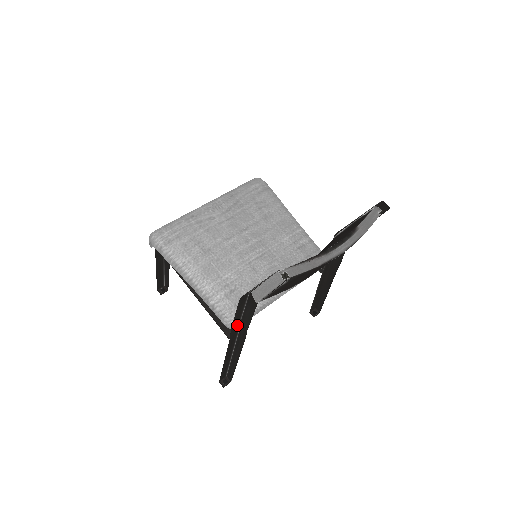
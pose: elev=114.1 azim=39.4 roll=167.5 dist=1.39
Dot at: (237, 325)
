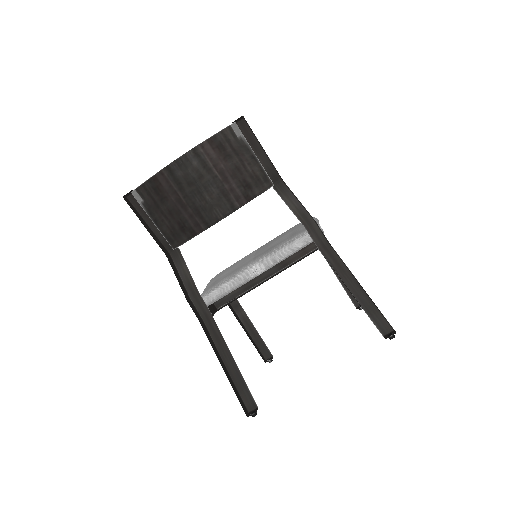
Dot at: (199, 298)
